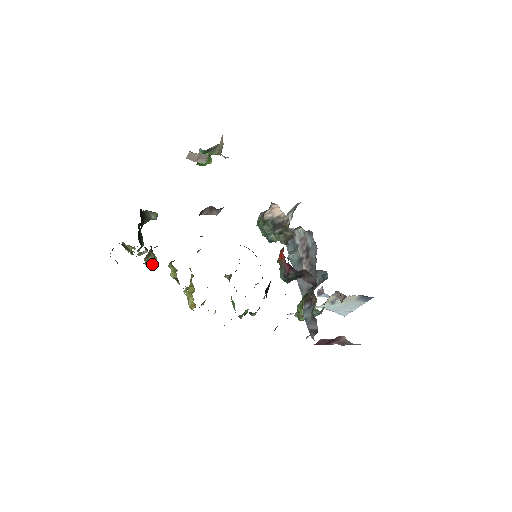
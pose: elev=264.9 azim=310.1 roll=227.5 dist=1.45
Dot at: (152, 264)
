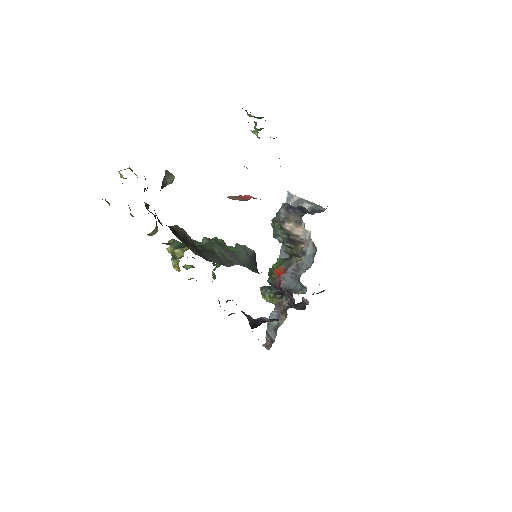
Dot at: (151, 235)
